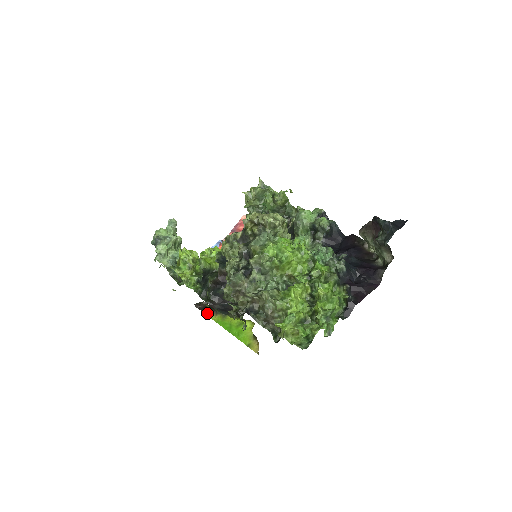
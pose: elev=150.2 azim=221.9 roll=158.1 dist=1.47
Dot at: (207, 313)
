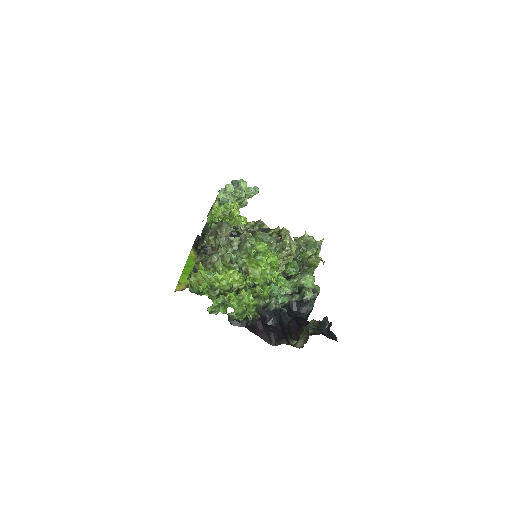
Dot at: (194, 247)
